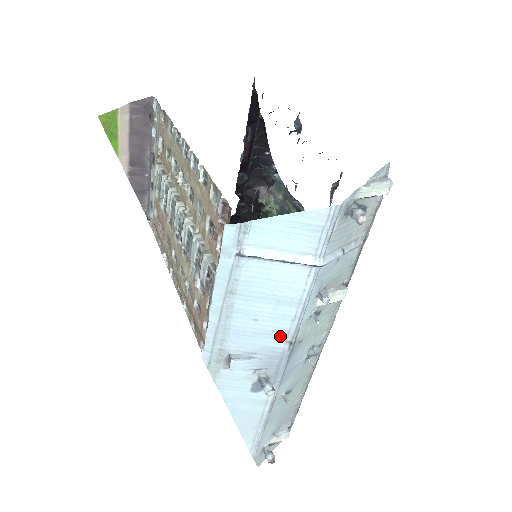
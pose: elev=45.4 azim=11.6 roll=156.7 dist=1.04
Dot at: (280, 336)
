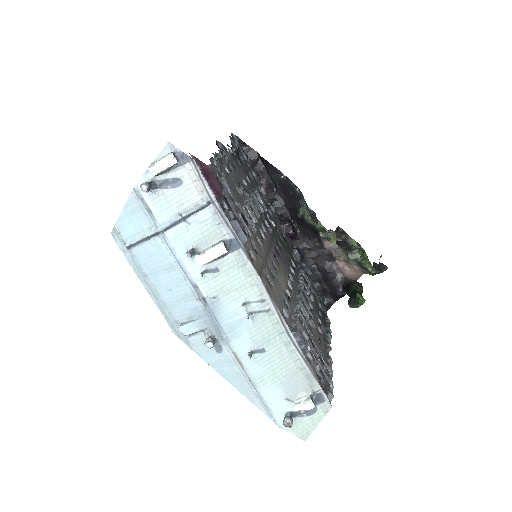
Dot at: (191, 296)
